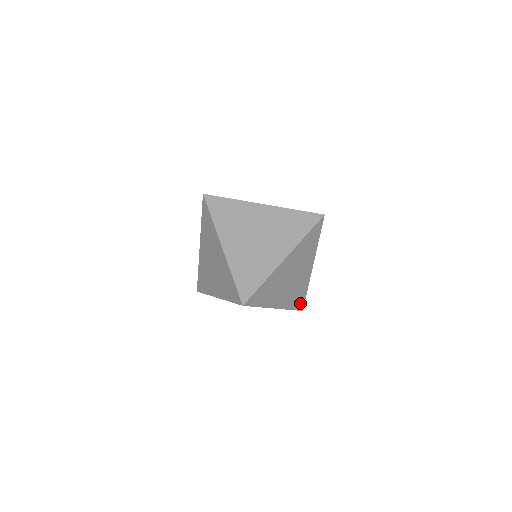
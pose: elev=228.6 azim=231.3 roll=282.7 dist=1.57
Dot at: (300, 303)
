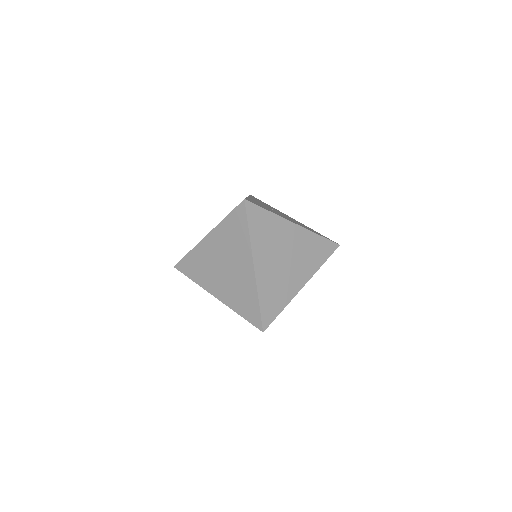
Dot at: occluded
